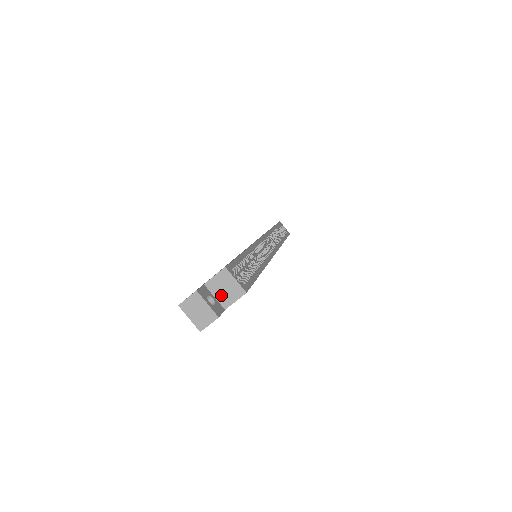
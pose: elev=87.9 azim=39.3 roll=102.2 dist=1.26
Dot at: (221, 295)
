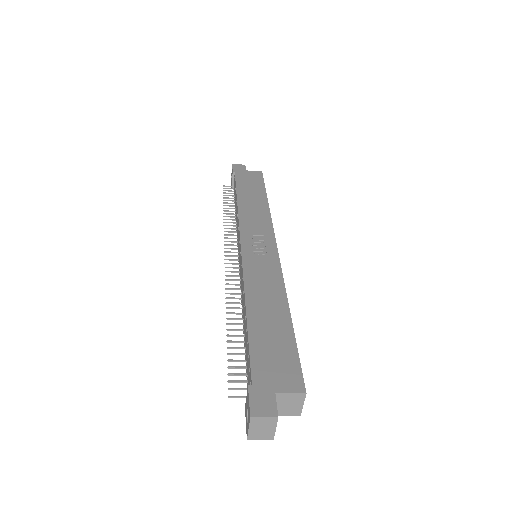
Dot at: (280, 406)
